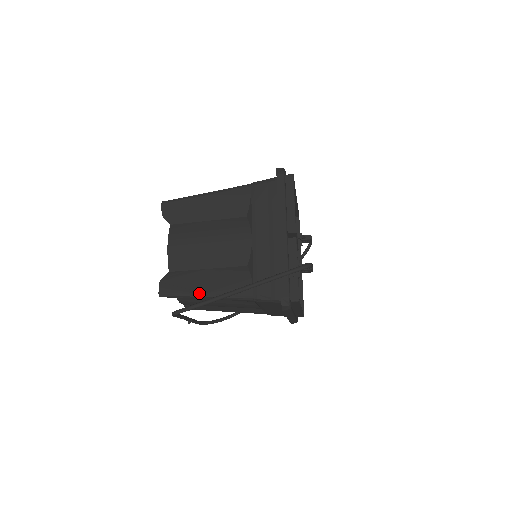
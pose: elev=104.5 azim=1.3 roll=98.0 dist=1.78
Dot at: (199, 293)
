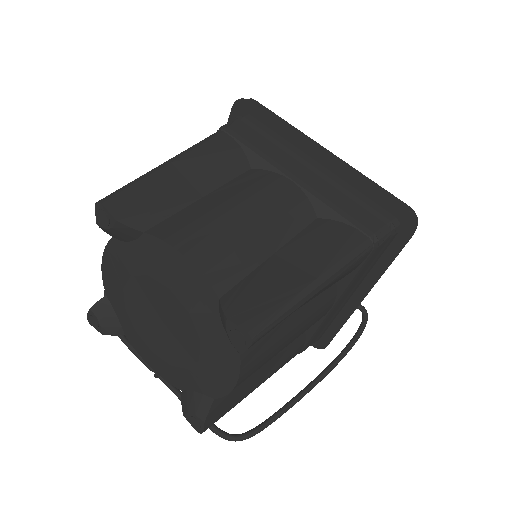
Dot at: occluded
